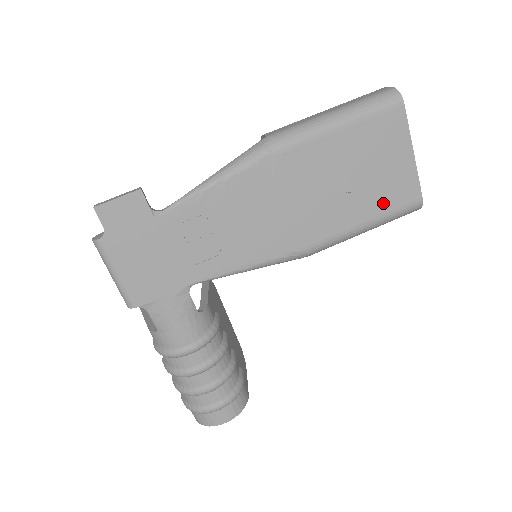
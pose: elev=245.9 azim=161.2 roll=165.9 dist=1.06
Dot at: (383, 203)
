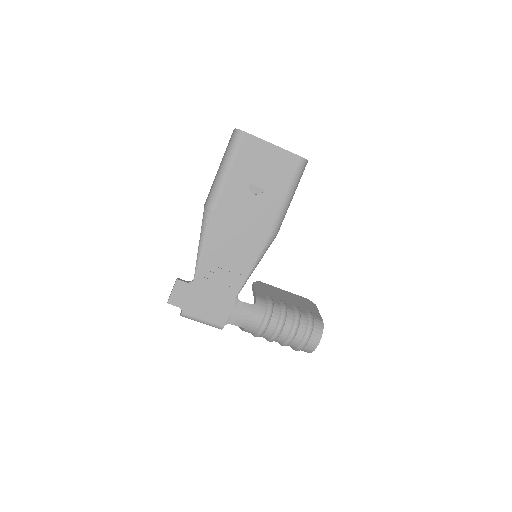
Dot at: (284, 179)
